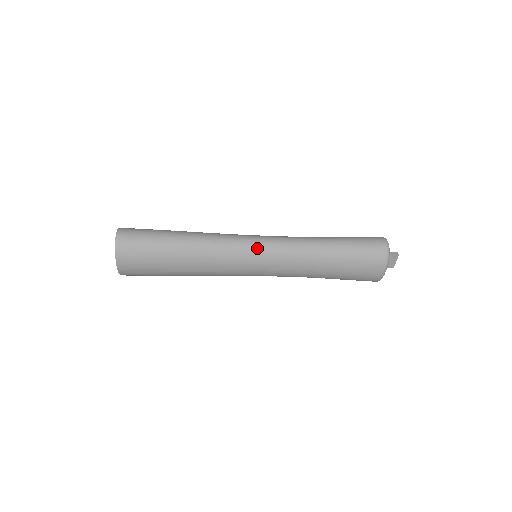
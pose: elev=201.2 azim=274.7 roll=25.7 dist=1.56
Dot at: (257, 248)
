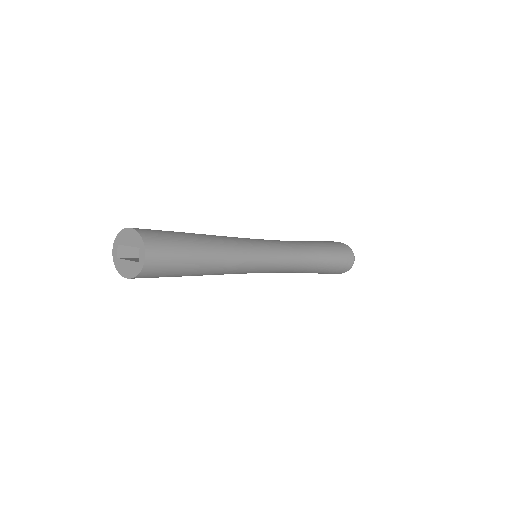
Dot at: (269, 268)
